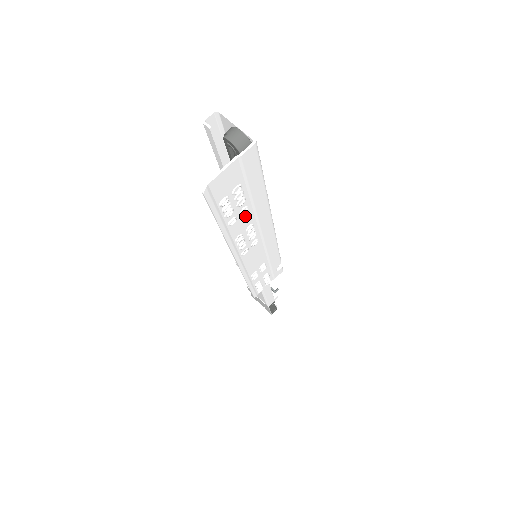
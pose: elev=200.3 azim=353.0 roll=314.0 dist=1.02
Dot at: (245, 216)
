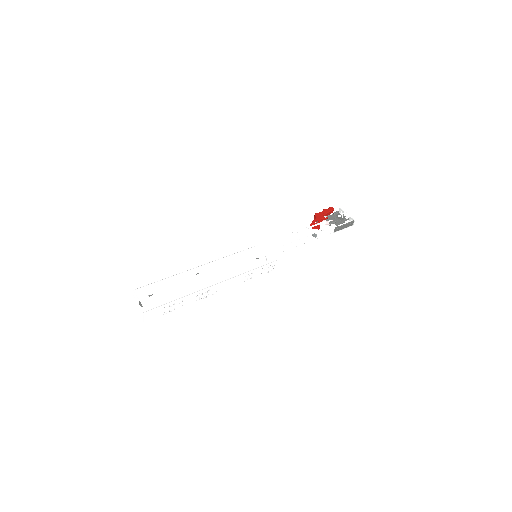
Dot at: (186, 299)
